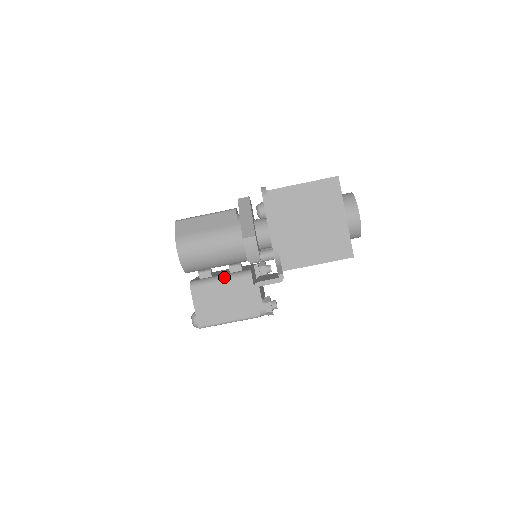
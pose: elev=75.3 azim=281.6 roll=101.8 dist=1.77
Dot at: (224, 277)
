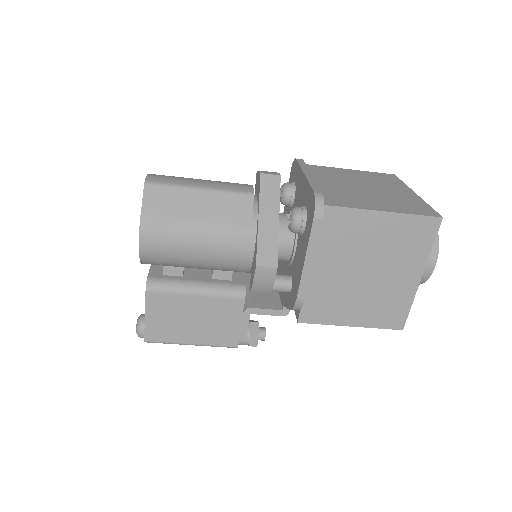
Dot at: (203, 288)
